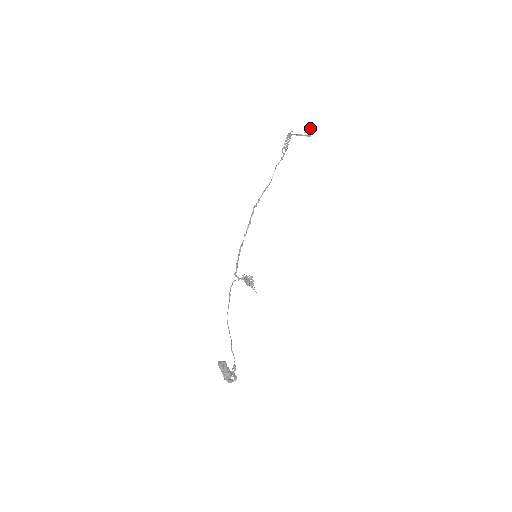
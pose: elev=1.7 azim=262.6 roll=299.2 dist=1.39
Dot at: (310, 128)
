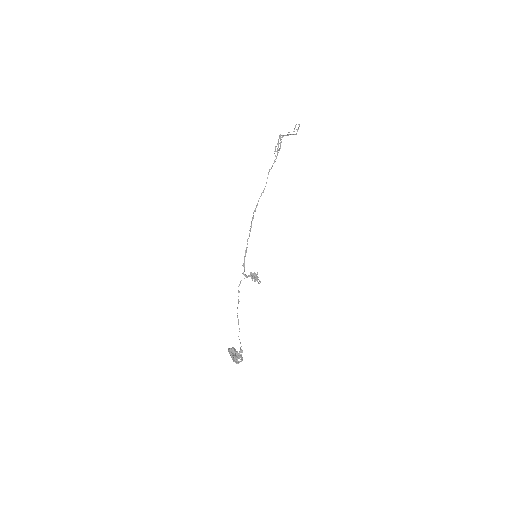
Dot at: (295, 127)
